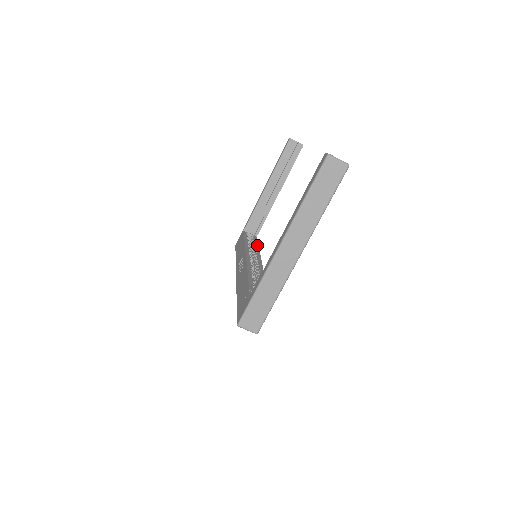
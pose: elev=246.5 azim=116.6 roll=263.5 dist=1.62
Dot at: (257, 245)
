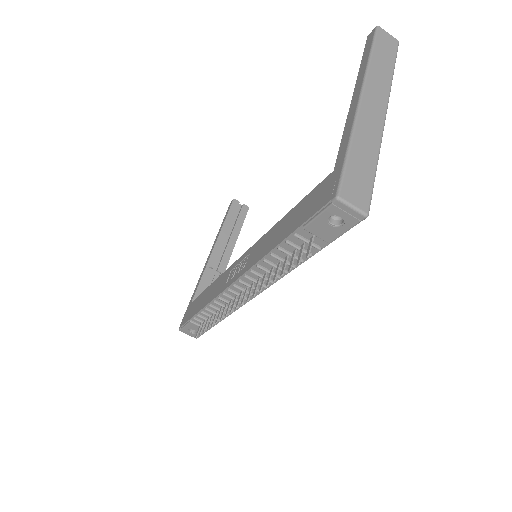
Dot at: occluded
